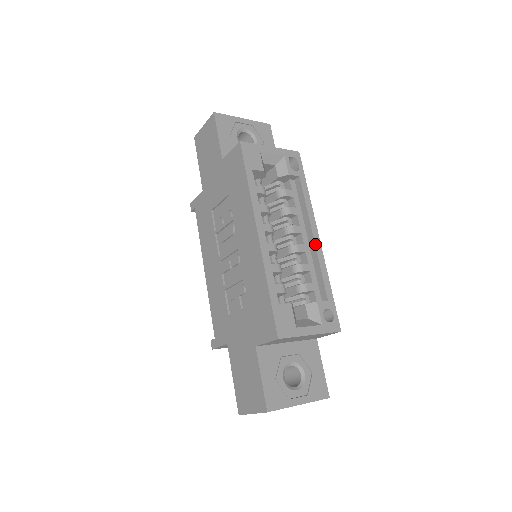
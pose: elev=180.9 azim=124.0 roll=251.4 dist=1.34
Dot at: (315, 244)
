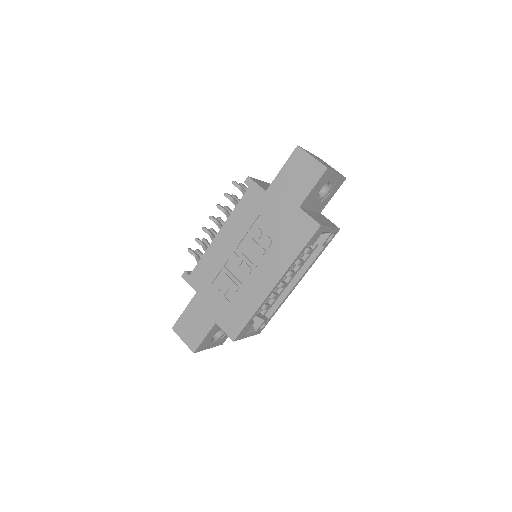
Dot at: (292, 289)
